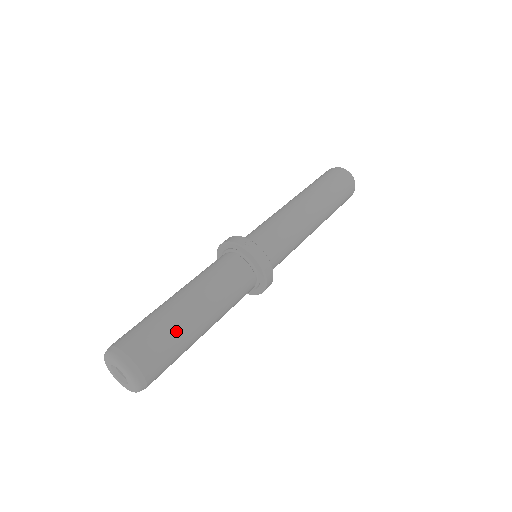
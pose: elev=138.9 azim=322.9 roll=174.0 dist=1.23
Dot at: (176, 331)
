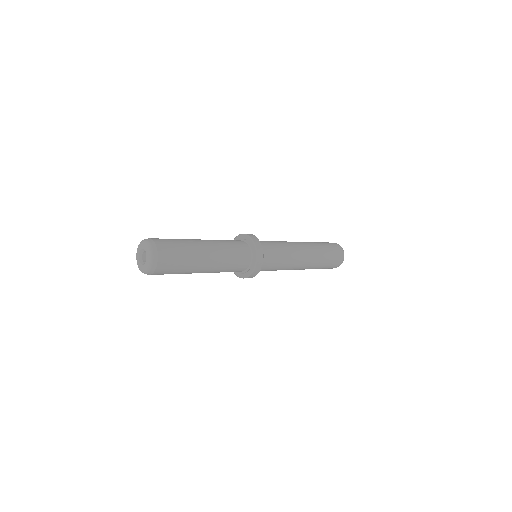
Dot at: (180, 239)
